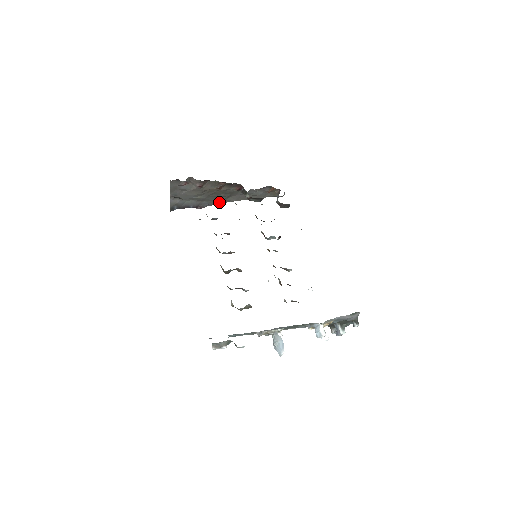
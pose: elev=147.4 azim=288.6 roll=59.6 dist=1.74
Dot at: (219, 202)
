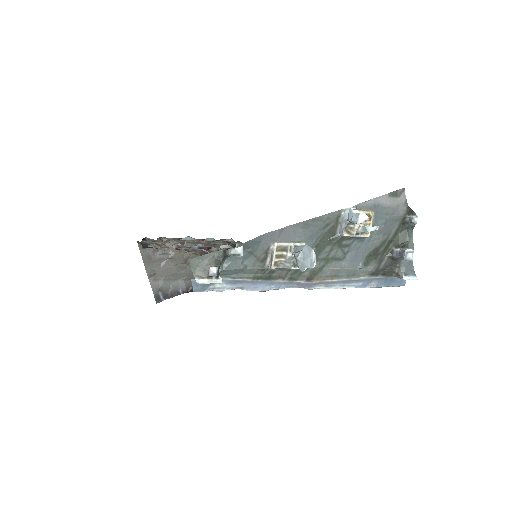
Dot at: occluded
